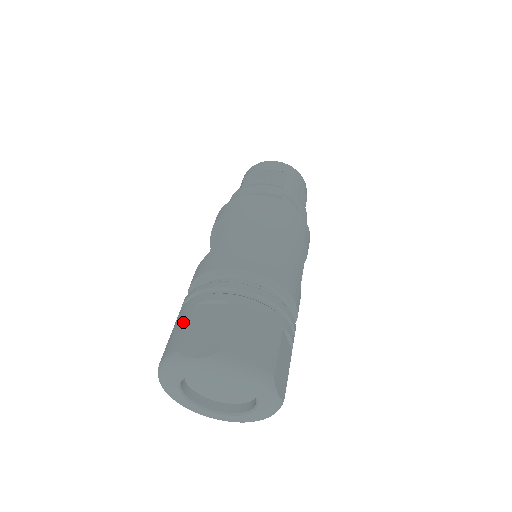
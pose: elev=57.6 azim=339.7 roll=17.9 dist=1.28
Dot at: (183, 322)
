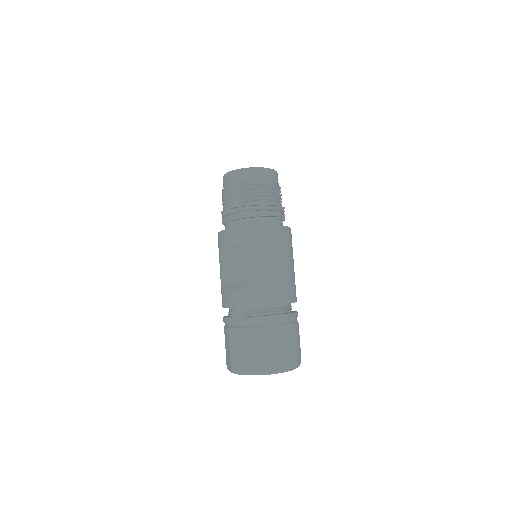
Dot at: (254, 347)
